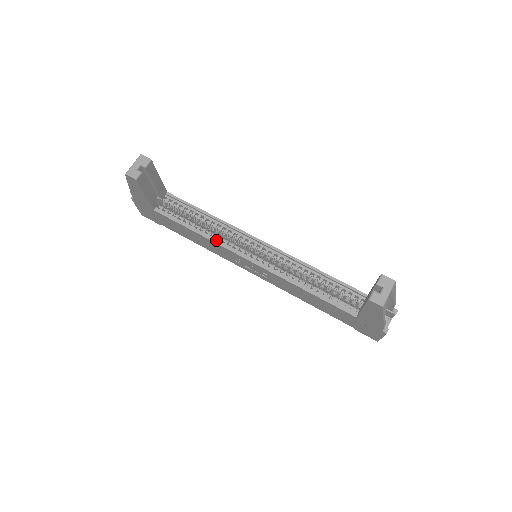
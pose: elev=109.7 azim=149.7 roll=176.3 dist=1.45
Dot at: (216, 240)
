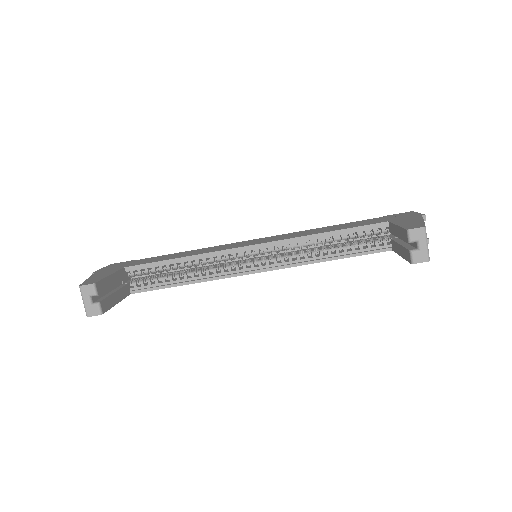
Dot at: (211, 276)
